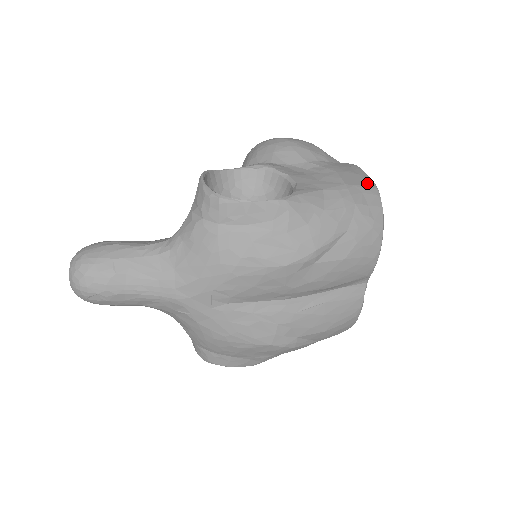
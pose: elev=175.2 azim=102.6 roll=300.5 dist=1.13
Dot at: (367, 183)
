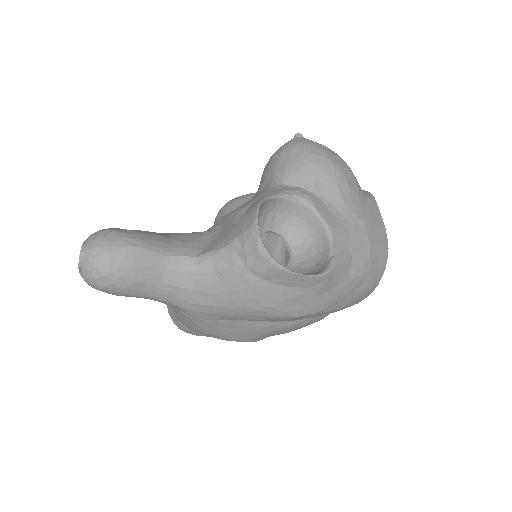
Dot at: (383, 241)
